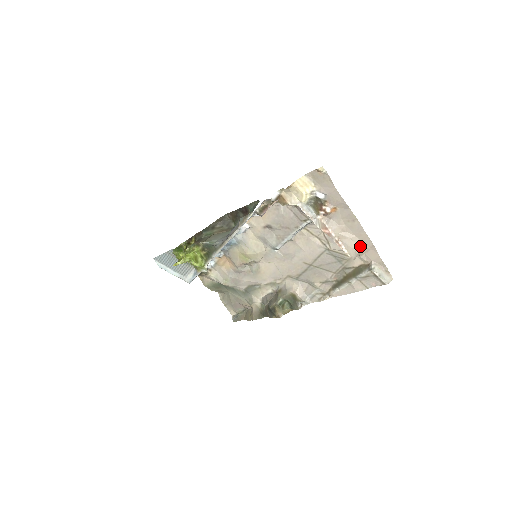
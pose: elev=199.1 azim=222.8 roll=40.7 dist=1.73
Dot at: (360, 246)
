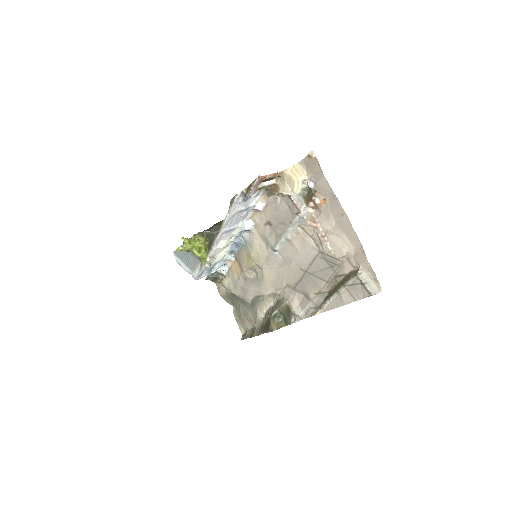
Dot at: (348, 246)
